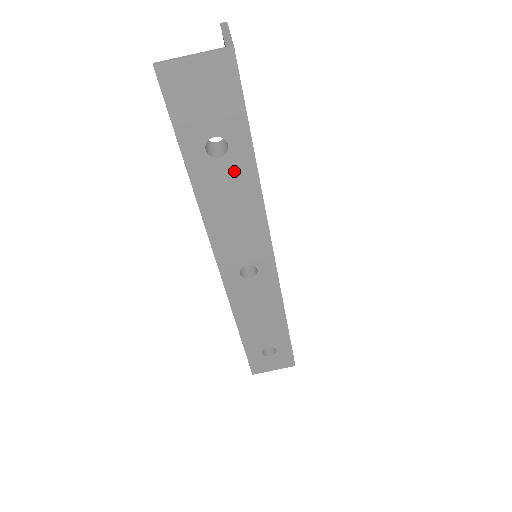
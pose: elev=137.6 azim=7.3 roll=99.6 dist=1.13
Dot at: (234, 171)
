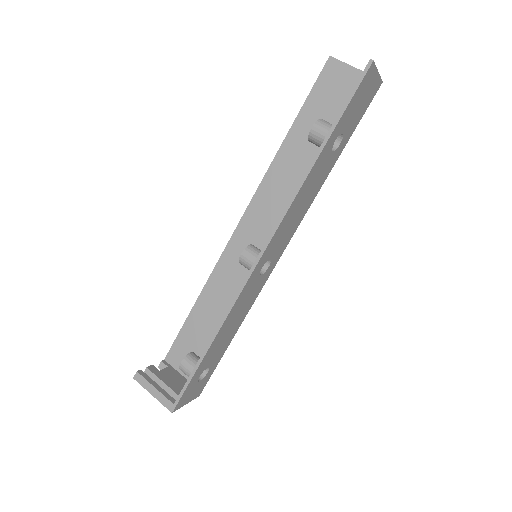
Dot at: (327, 166)
